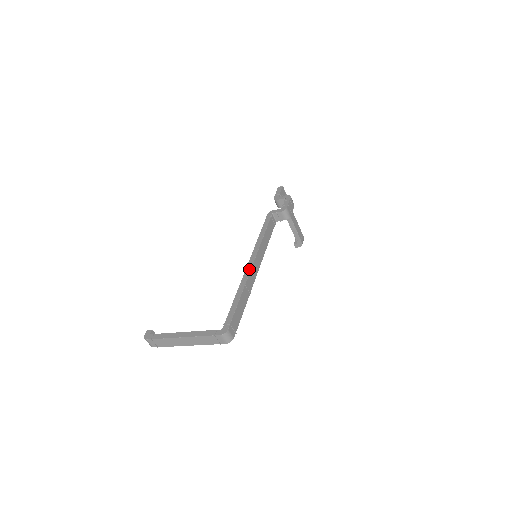
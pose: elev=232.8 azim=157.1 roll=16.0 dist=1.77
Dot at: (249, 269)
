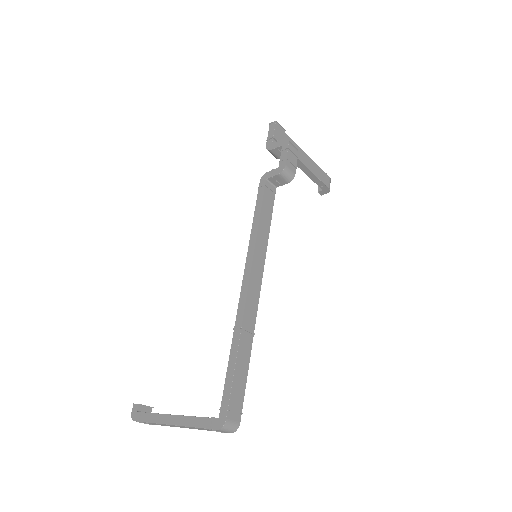
Dot at: (244, 296)
